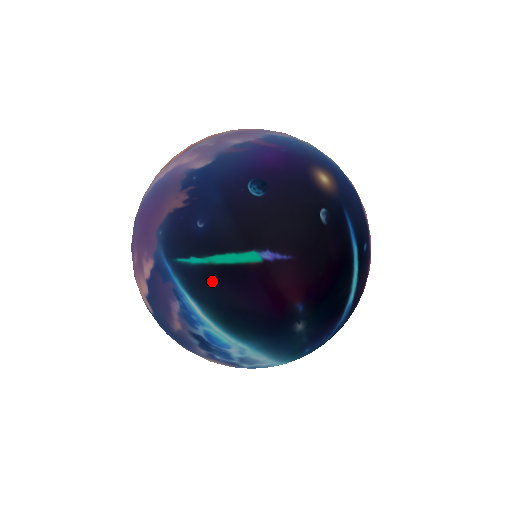
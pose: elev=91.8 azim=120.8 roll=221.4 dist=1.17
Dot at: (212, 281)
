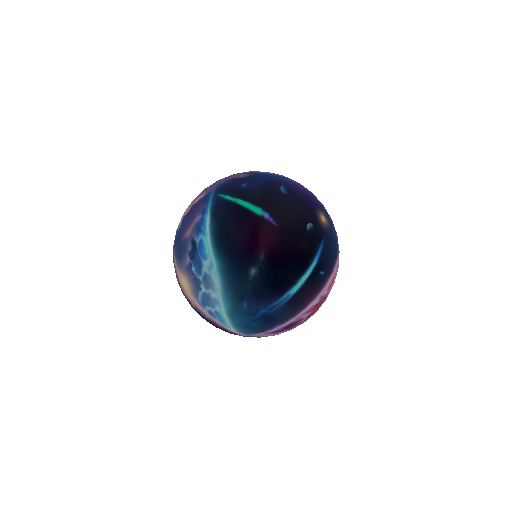
Dot at: (228, 210)
